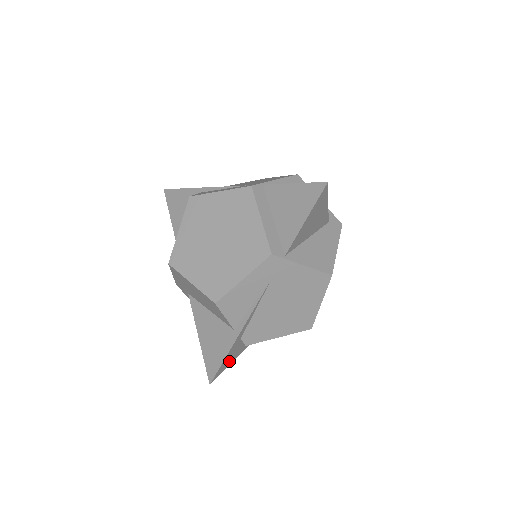
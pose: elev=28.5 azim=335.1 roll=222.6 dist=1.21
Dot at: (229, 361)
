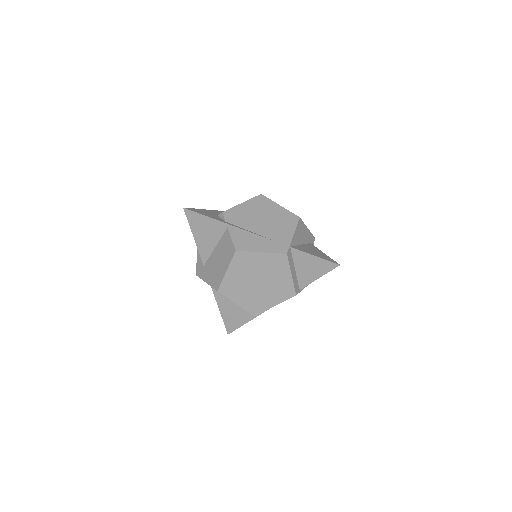
Dot at: occluded
